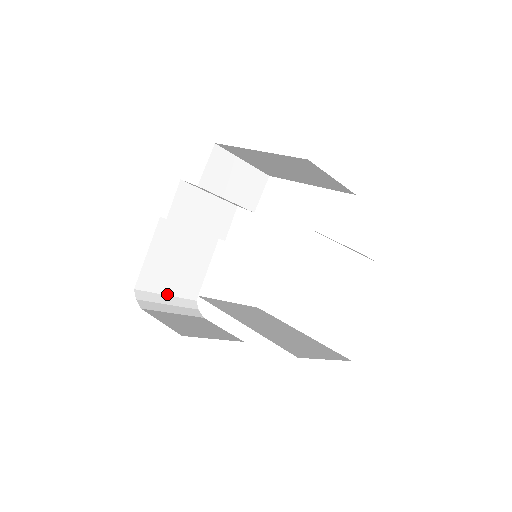
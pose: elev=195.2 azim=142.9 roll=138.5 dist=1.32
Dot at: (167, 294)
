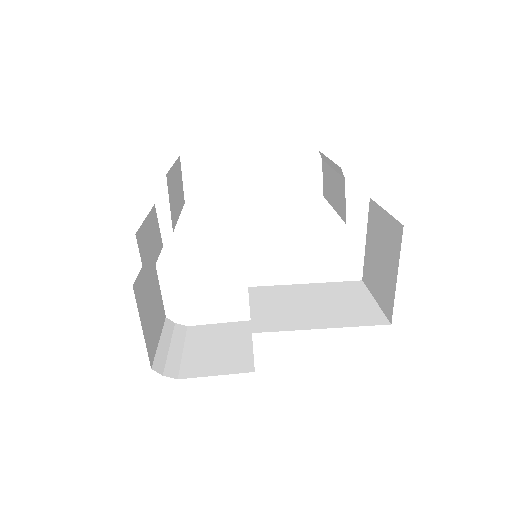
Dot at: (158, 340)
